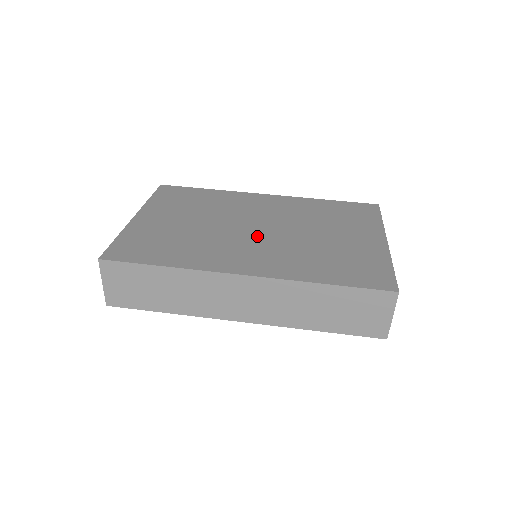
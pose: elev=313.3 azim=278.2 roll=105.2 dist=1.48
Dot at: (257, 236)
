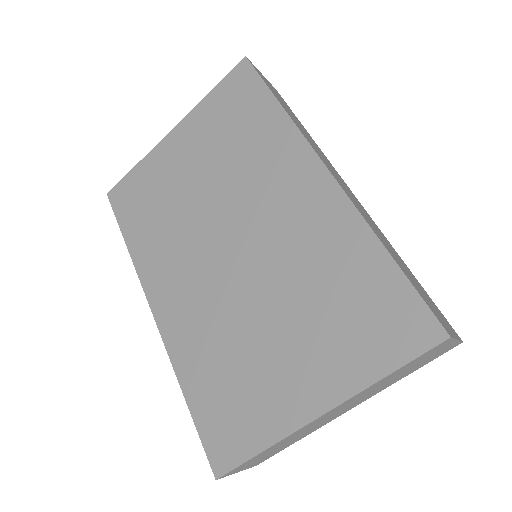
Dot at: (216, 262)
